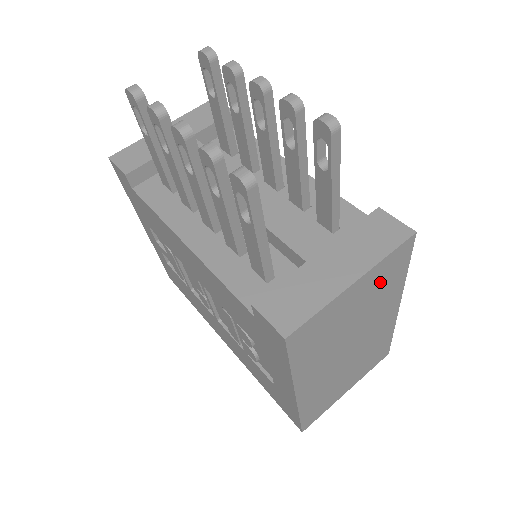
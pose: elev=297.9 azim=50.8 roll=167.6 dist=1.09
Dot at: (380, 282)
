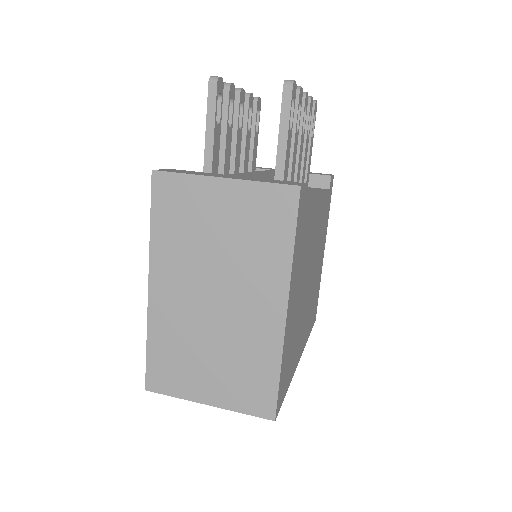
Dot at: (255, 219)
